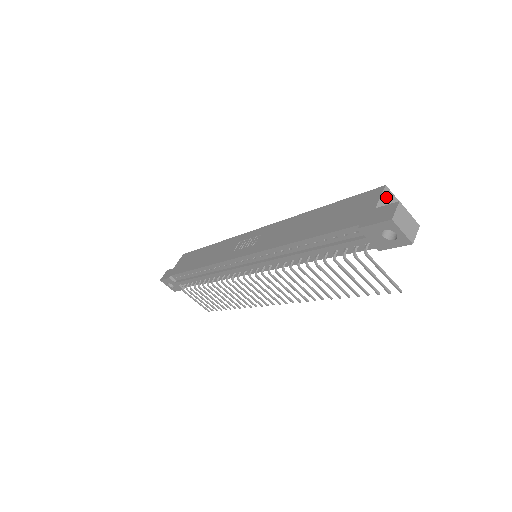
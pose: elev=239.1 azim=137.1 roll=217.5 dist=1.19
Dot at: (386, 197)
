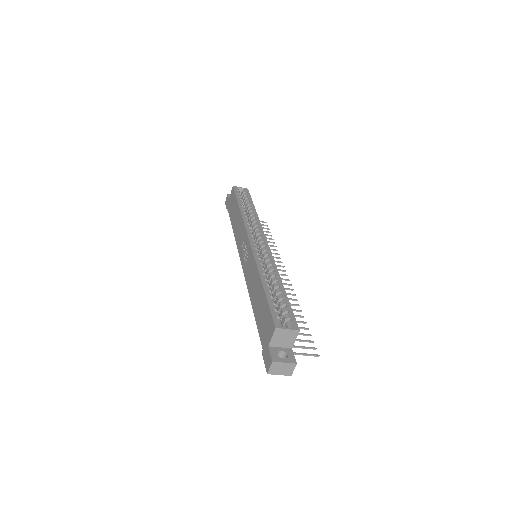
Dot at: (278, 334)
